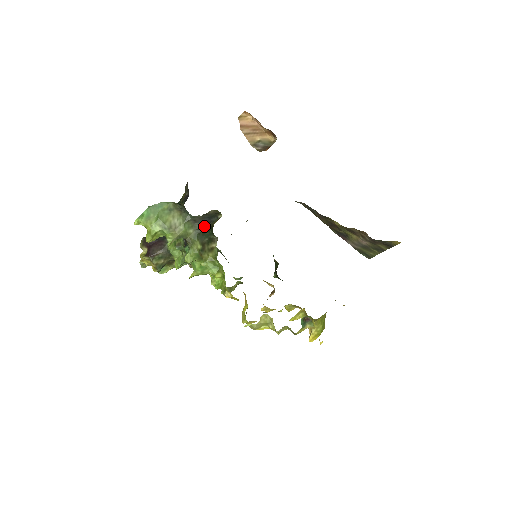
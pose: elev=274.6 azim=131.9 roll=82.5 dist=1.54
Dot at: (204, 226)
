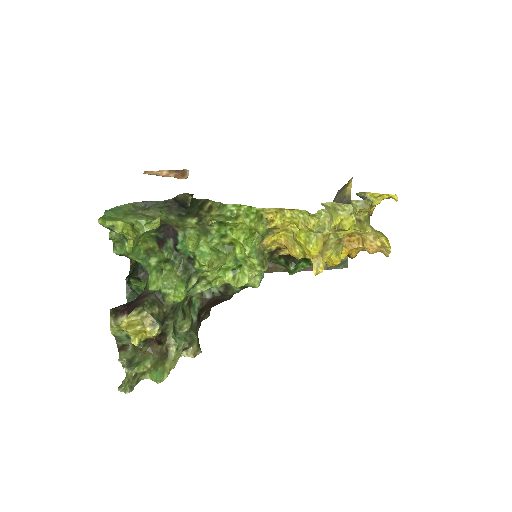
Dot at: (182, 211)
